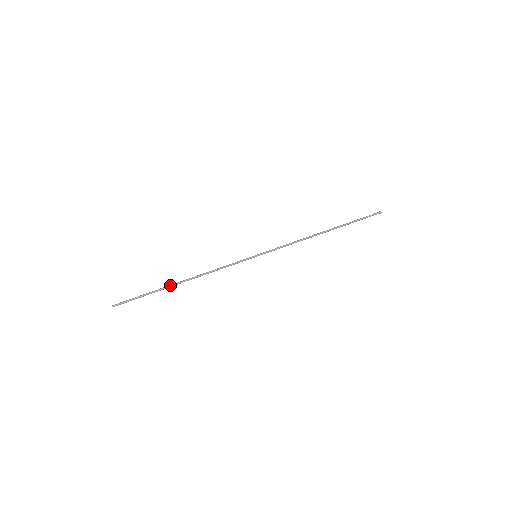
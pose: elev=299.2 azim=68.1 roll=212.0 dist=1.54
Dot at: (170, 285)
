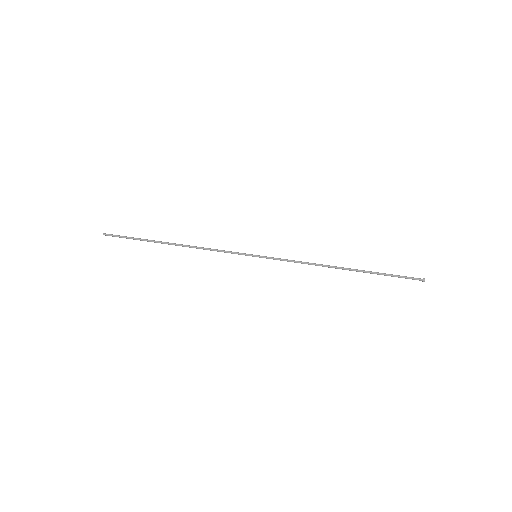
Dot at: (161, 241)
